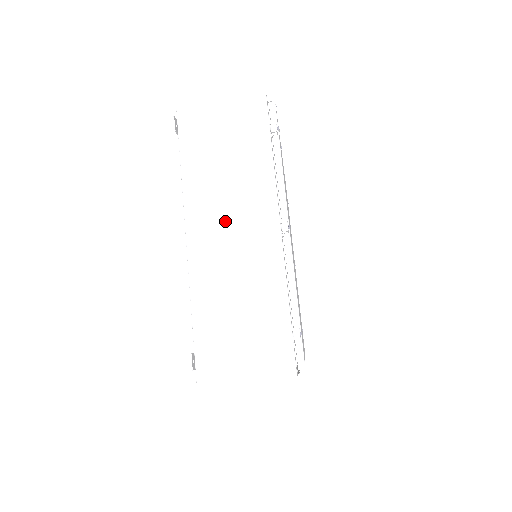
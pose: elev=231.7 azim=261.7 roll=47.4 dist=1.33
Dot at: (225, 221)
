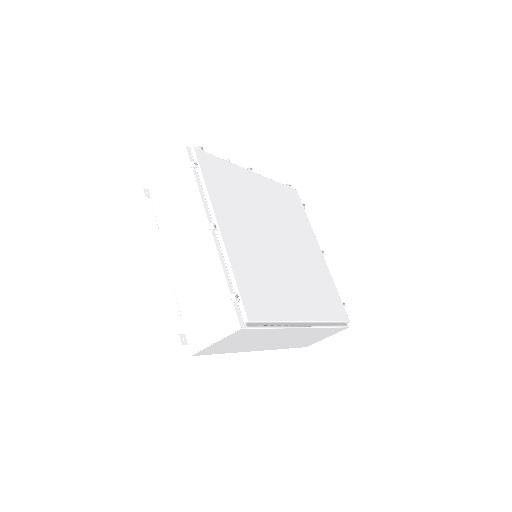
Dot at: (182, 240)
